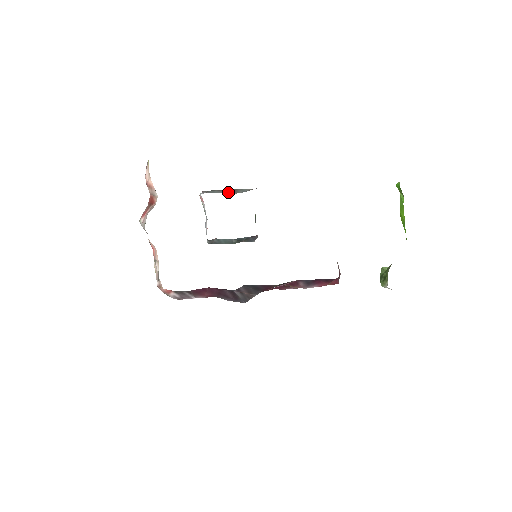
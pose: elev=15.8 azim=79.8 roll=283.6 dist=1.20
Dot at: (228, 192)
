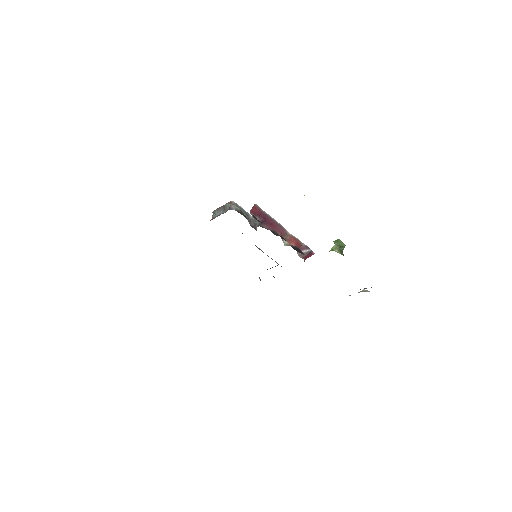
Dot at: (221, 212)
